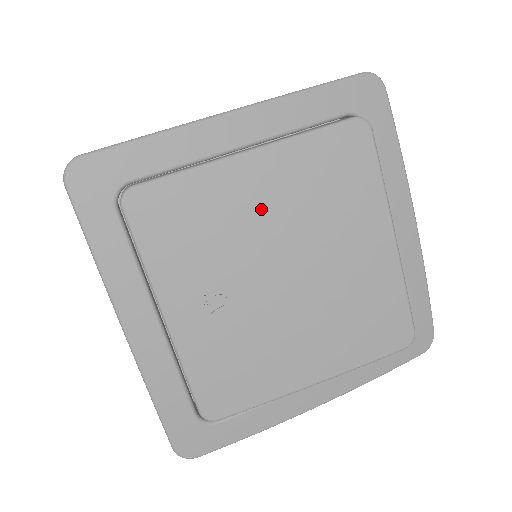
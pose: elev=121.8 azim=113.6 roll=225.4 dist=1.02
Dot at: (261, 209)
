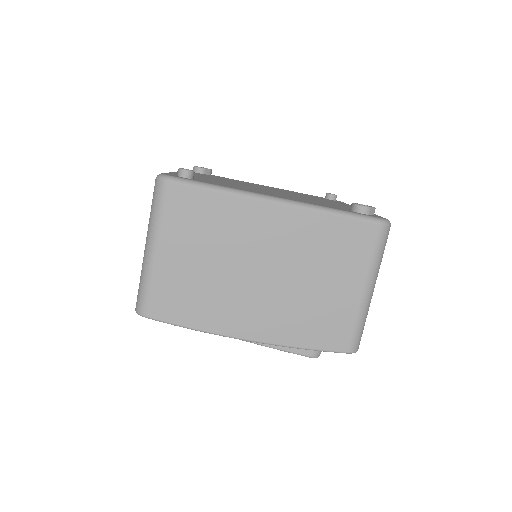
Dot at: occluded
